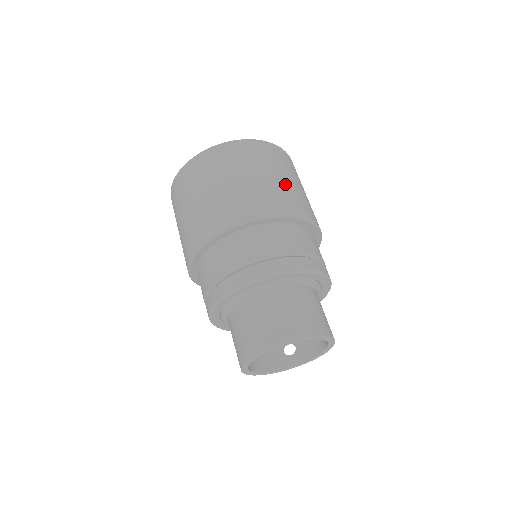
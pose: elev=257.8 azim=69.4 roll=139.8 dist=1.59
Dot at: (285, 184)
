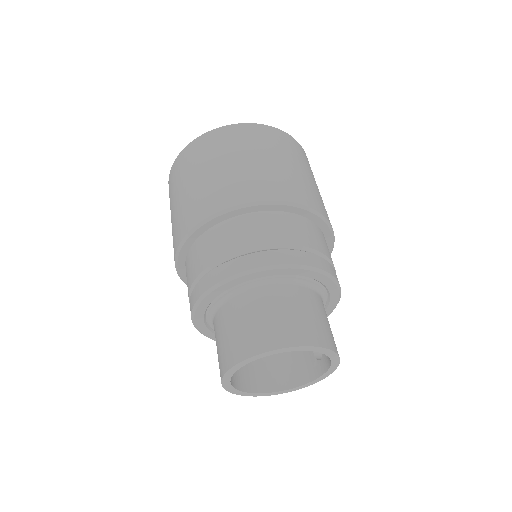
Dot at: (216, 176)
